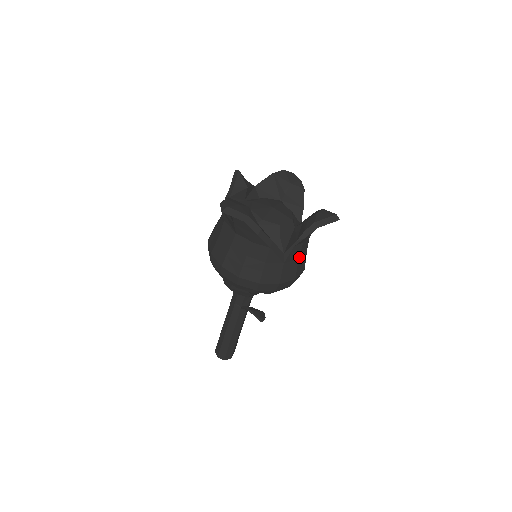
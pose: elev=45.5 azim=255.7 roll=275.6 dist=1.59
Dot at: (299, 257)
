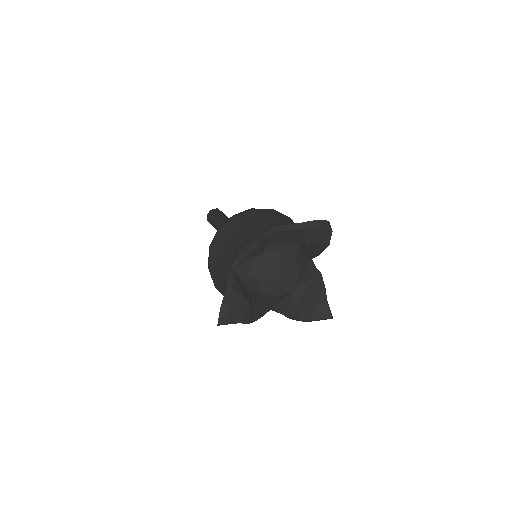
Dot at: occluded
